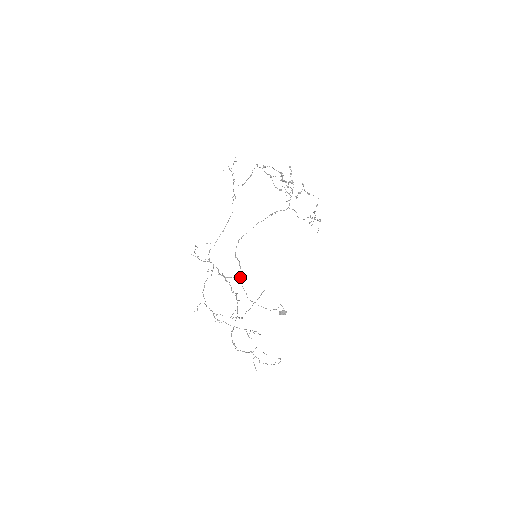
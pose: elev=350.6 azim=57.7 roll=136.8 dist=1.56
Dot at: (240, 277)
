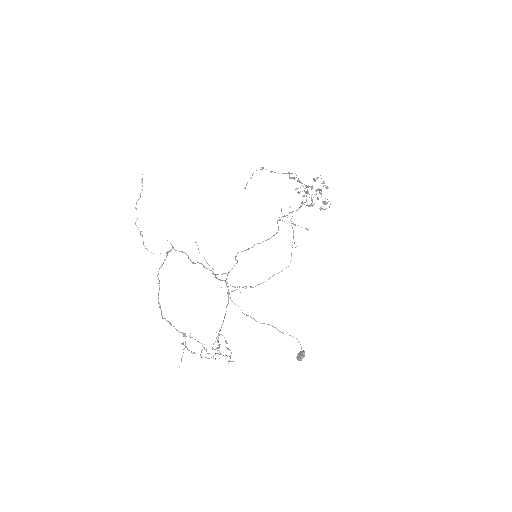
Dot at: (228, 273)
